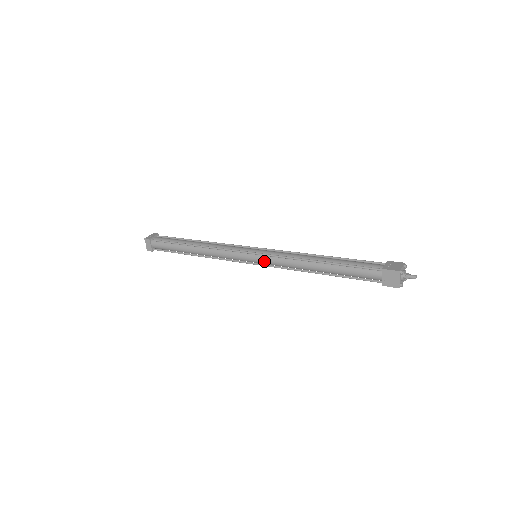
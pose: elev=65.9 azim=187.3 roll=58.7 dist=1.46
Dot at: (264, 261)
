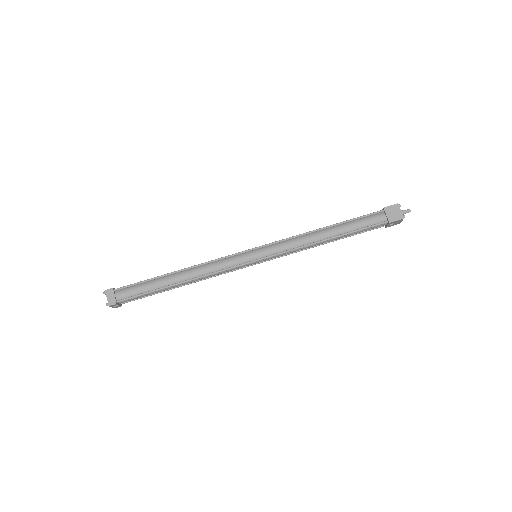
Dot at: (269, 251)
